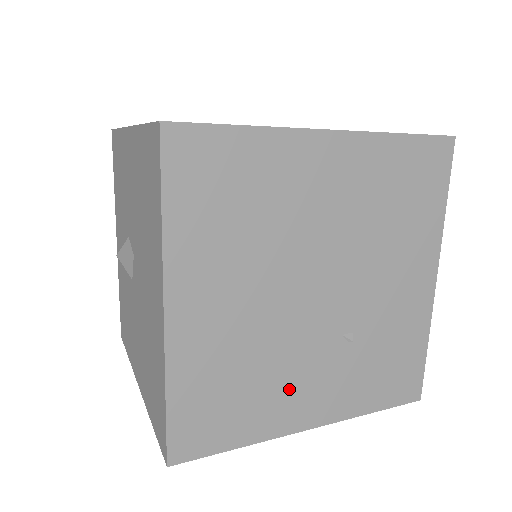
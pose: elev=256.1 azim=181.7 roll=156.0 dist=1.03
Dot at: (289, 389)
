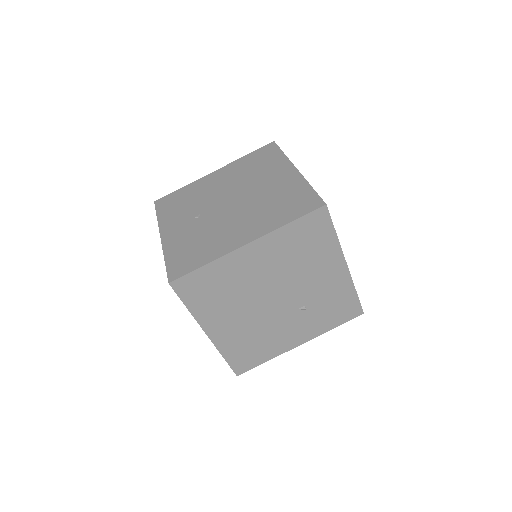
Dot at: (280, 336)
